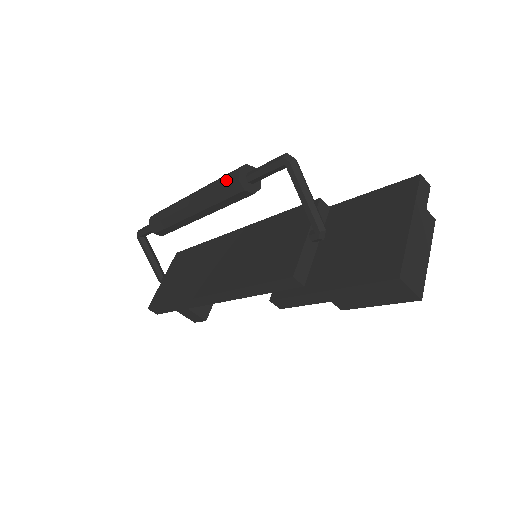
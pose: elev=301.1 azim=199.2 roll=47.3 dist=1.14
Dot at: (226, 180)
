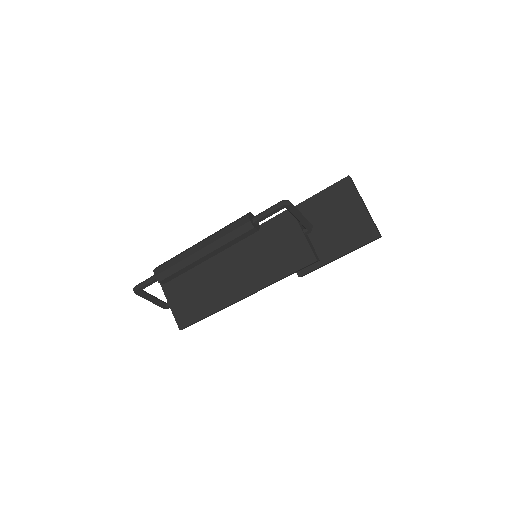
Dot at: (241, 230)
